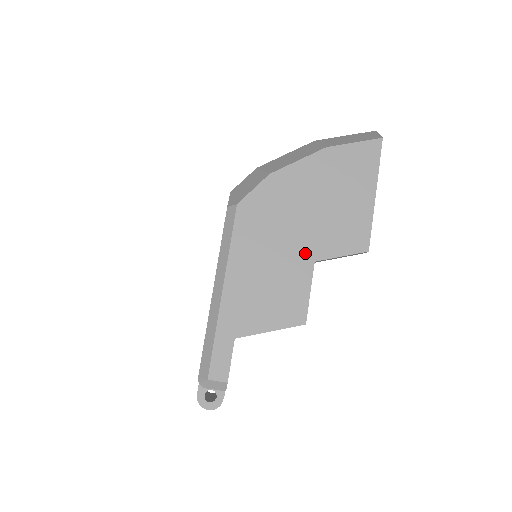
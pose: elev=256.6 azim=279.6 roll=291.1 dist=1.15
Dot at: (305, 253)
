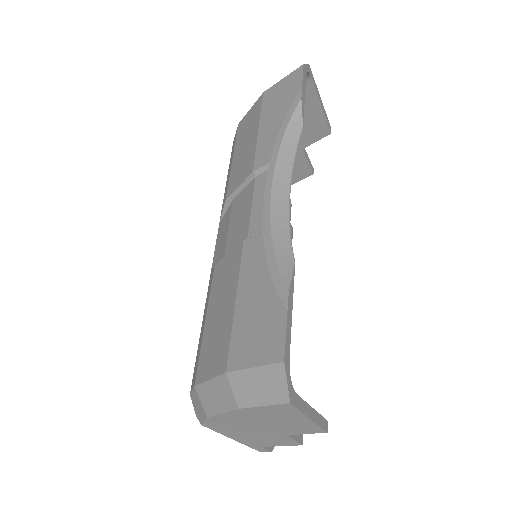
Dot at: (275, 434)
